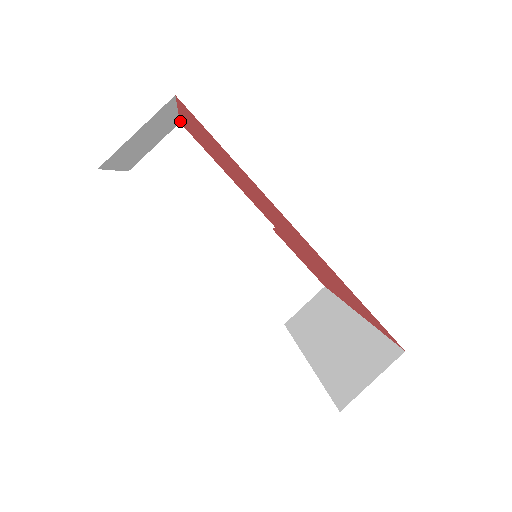
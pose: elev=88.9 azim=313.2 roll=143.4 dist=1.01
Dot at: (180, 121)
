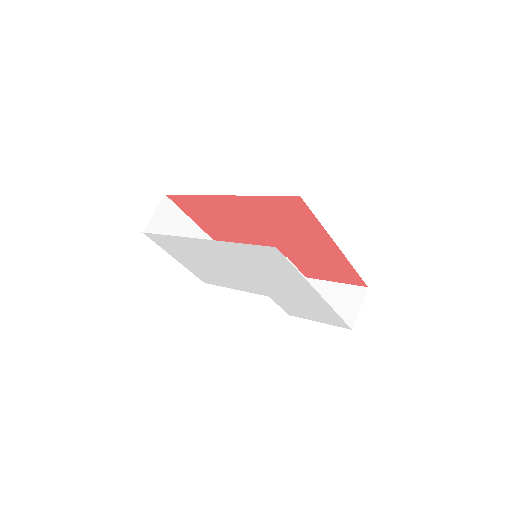
Dot at: occluded
